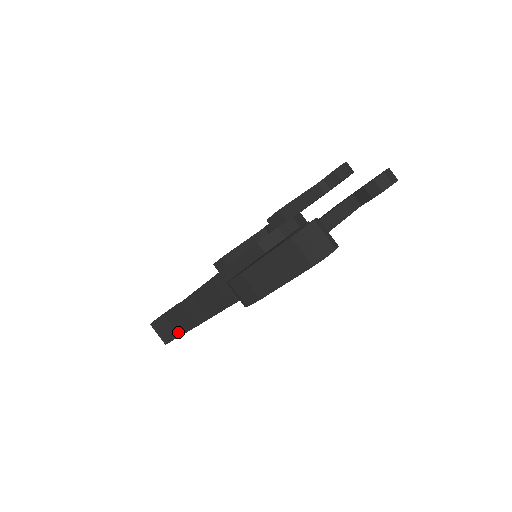
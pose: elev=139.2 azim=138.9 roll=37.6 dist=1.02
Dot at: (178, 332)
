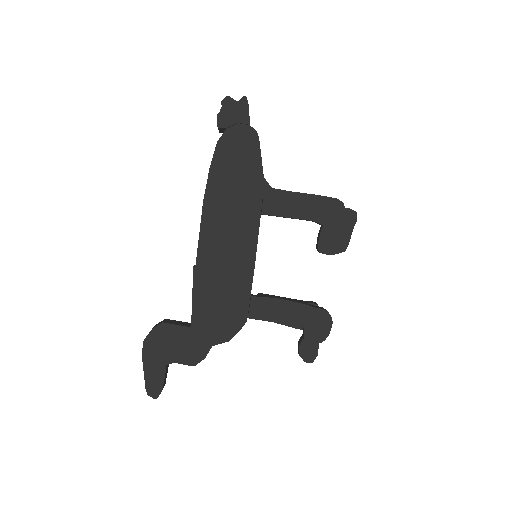
Dot at: occluded
